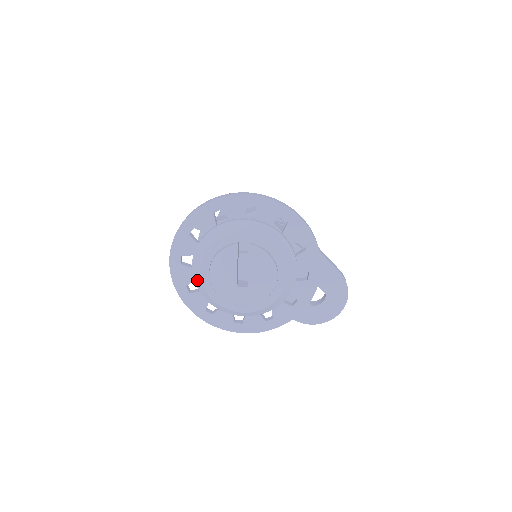
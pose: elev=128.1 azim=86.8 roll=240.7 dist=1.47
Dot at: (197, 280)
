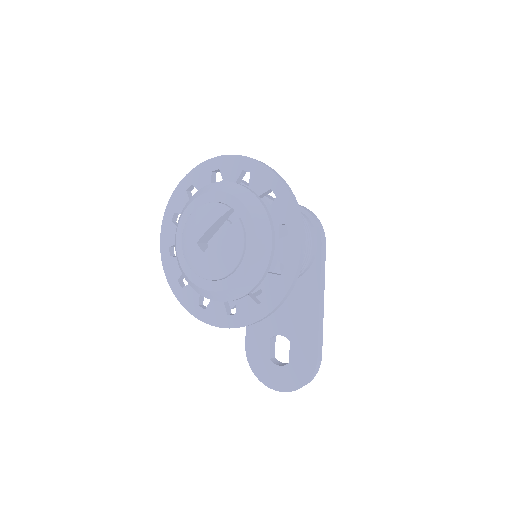
Dot at: (182, 213)
